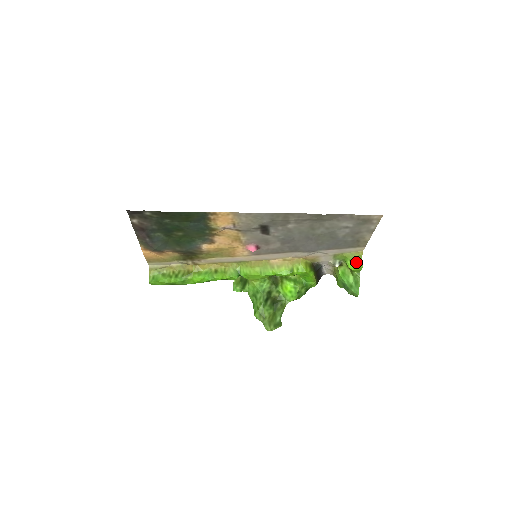
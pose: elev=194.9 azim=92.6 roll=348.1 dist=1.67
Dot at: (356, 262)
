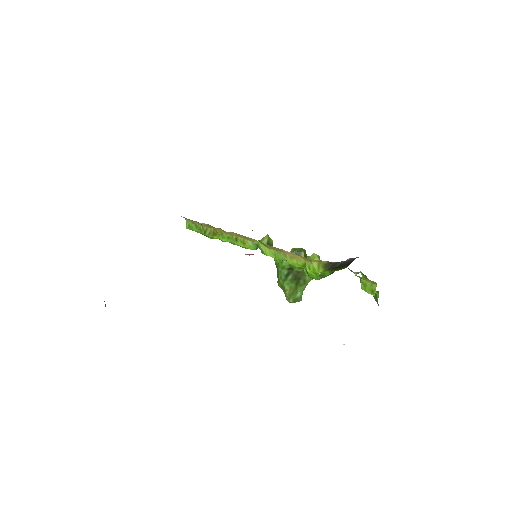
Dot at: (368, 288)
